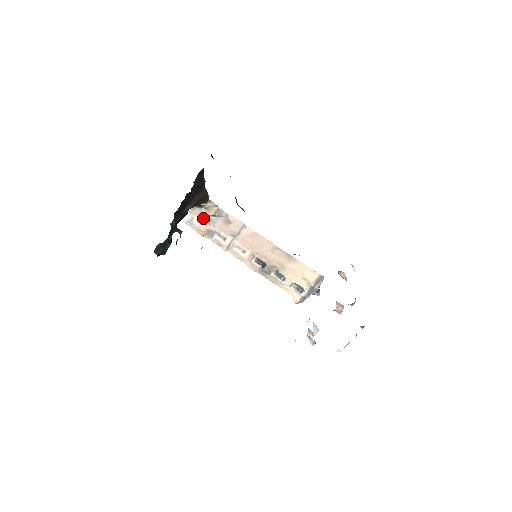
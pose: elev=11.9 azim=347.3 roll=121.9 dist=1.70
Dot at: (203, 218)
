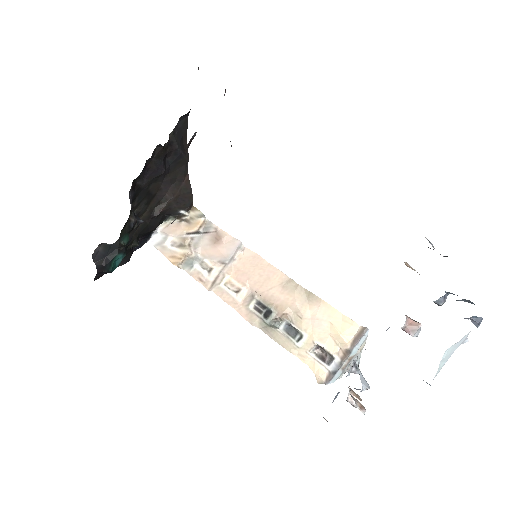
Dot at: (181, 237)
